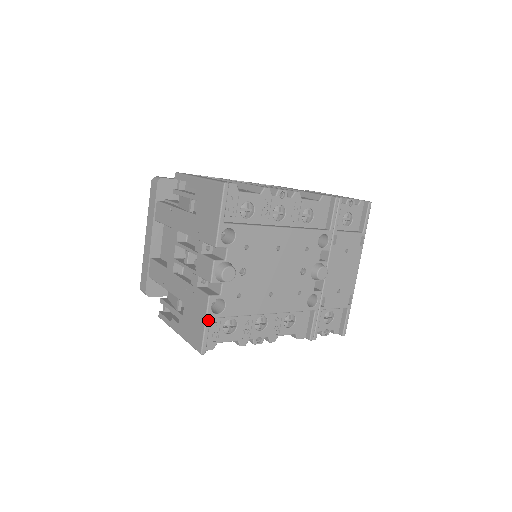
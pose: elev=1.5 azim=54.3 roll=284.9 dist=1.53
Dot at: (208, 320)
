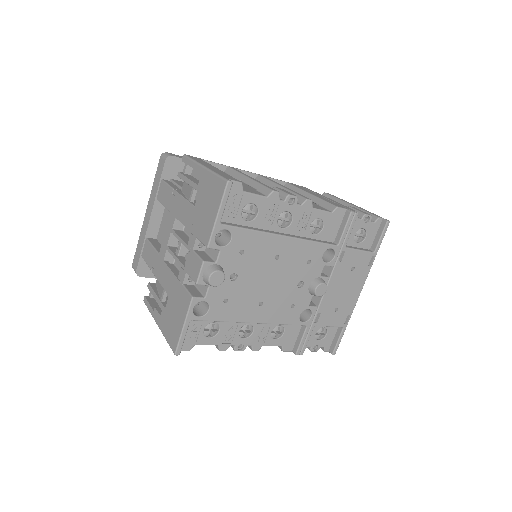
Dot at: (188, 322)
